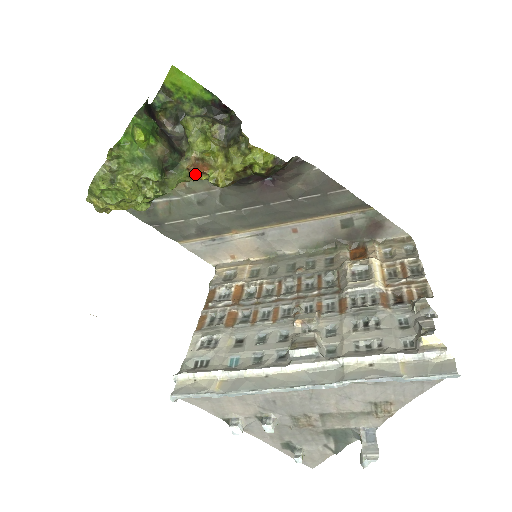
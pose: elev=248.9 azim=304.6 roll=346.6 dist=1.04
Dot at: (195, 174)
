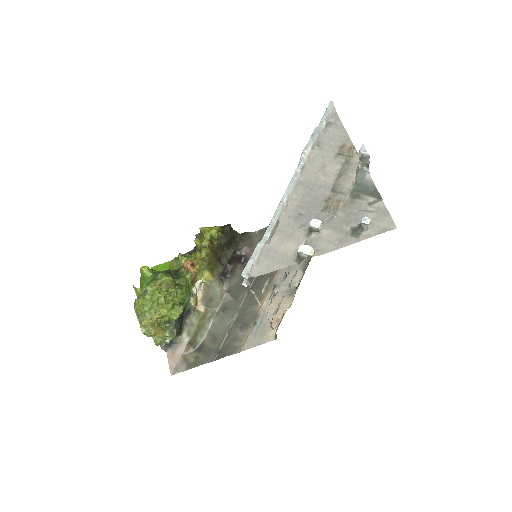
Dot at: (190, 268)
